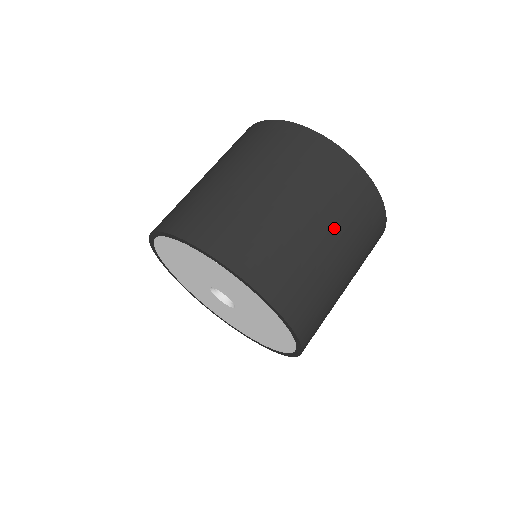
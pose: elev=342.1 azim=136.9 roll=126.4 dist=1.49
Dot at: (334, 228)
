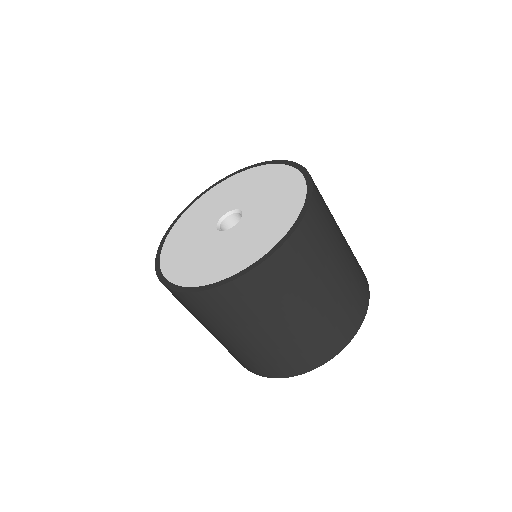
Dot at: occluded
